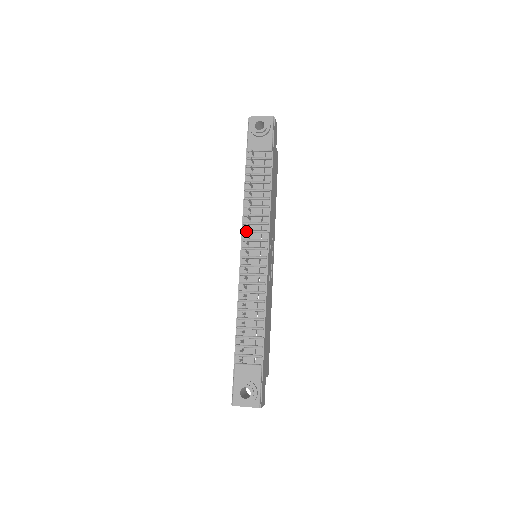
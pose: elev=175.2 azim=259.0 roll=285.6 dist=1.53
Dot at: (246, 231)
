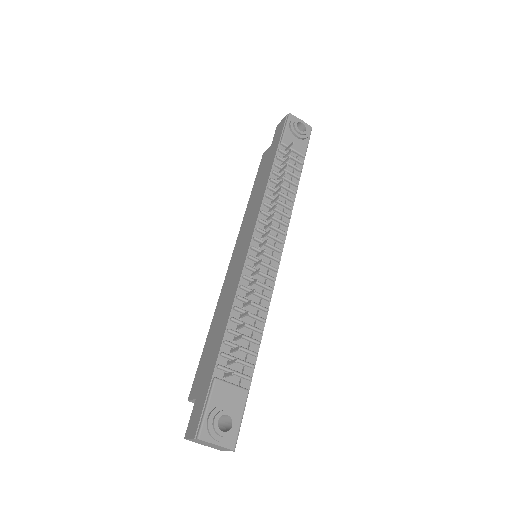
Dot at: (264, 221)
